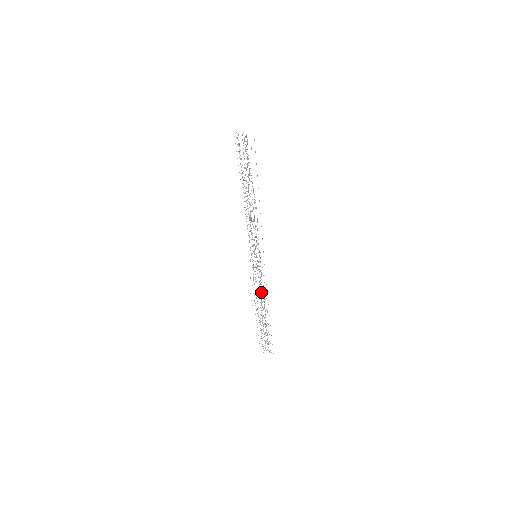
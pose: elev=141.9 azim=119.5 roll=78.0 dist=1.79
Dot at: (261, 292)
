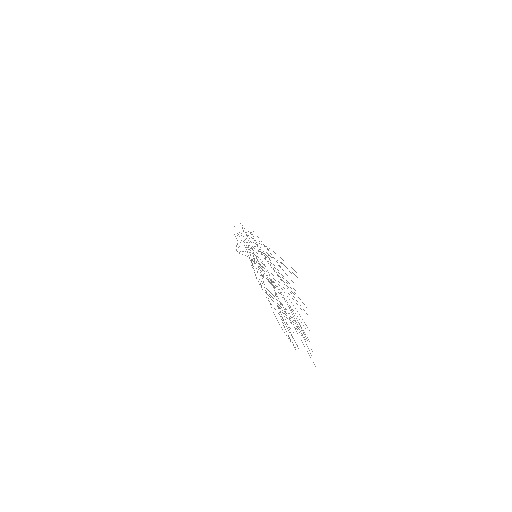
Dot at: occluded
